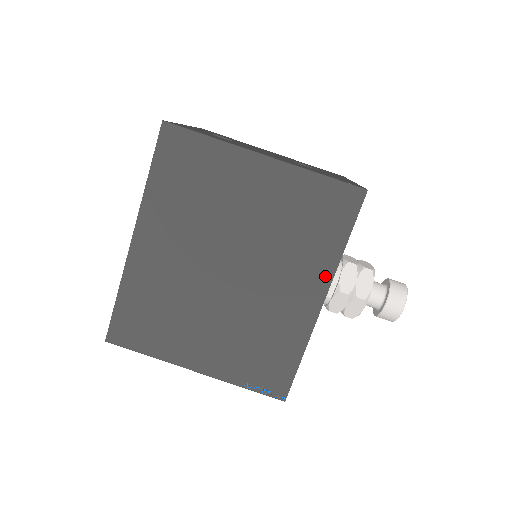
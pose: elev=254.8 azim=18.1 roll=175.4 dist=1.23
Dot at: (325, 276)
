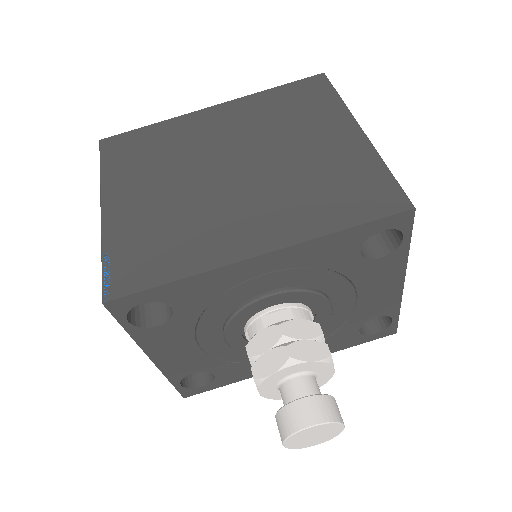
Dot at: (292, 236)
